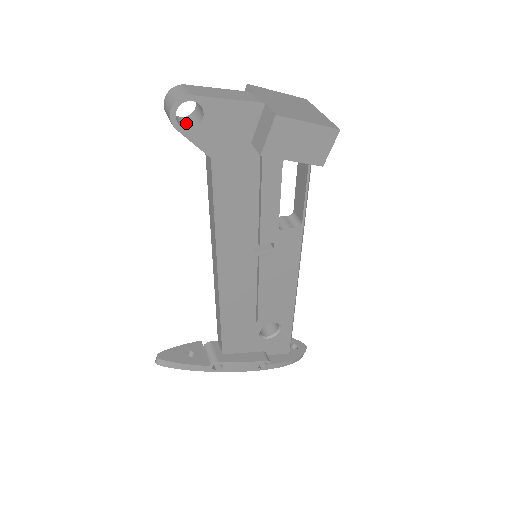
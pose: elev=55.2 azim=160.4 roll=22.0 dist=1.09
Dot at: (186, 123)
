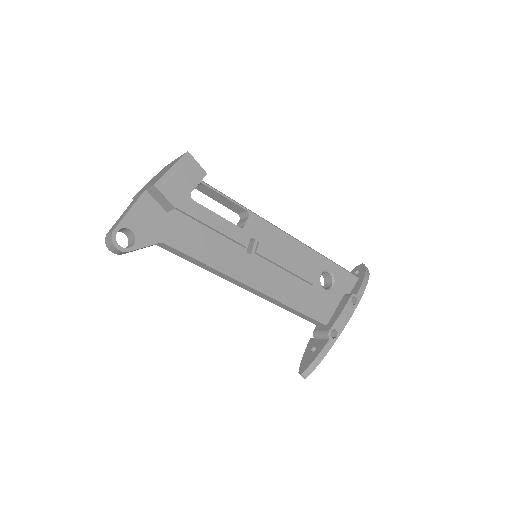
Dot at: (131, 245)
